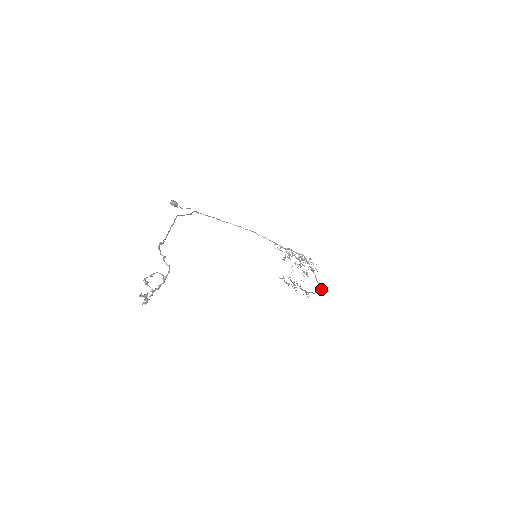
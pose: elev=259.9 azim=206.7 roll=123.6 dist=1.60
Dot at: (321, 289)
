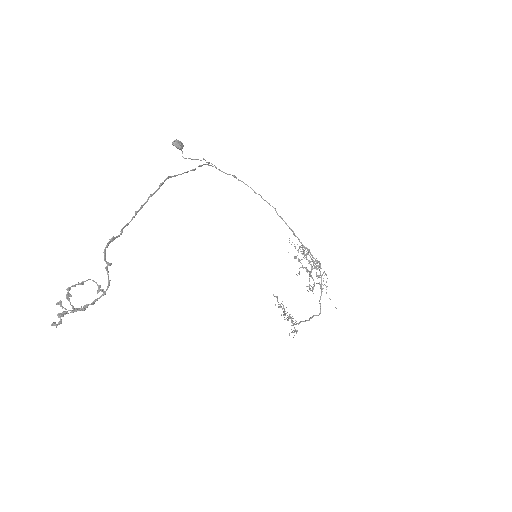
Dot at: occluded
